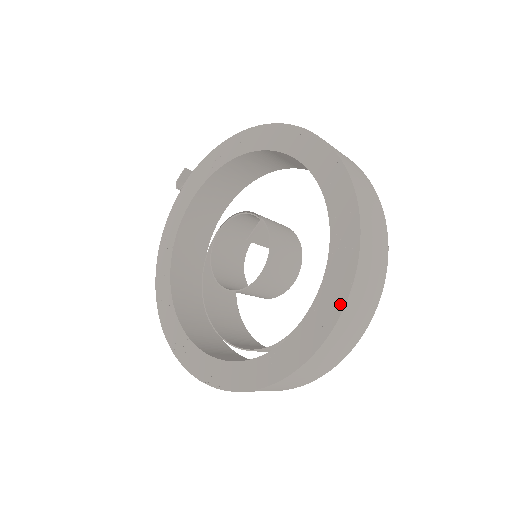
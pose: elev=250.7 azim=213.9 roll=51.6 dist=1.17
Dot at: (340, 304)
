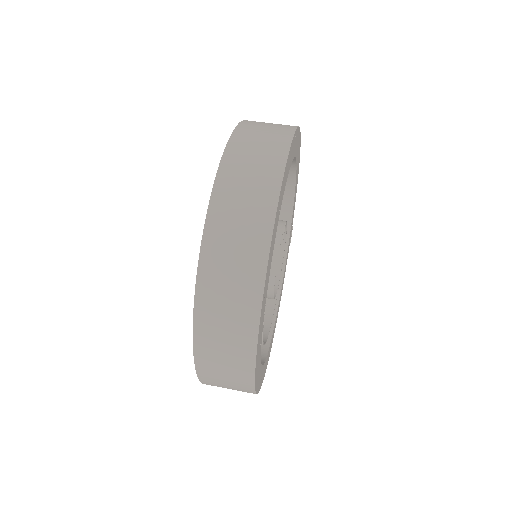
Dot at: (204, 235)
